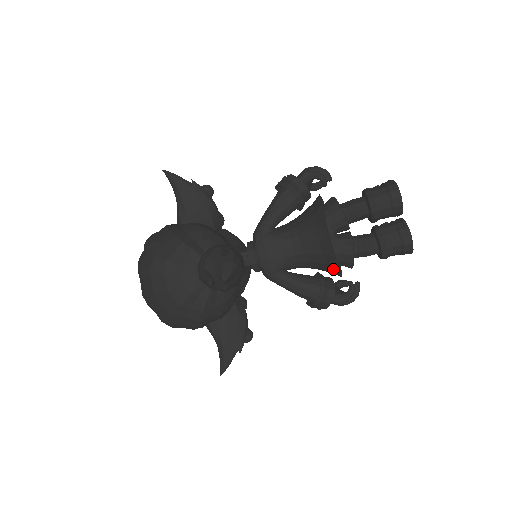
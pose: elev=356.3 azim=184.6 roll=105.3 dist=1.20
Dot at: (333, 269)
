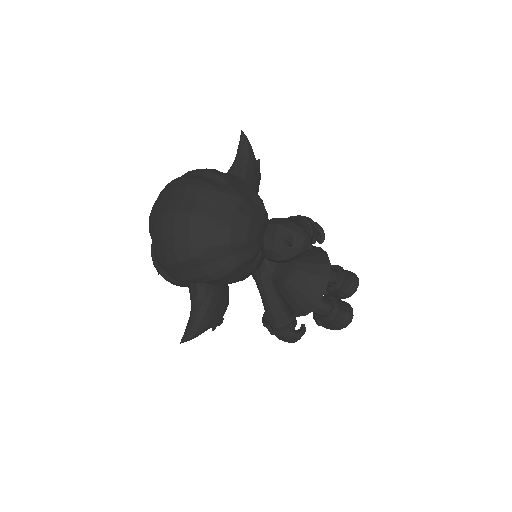
Dot at: (308, 305)
